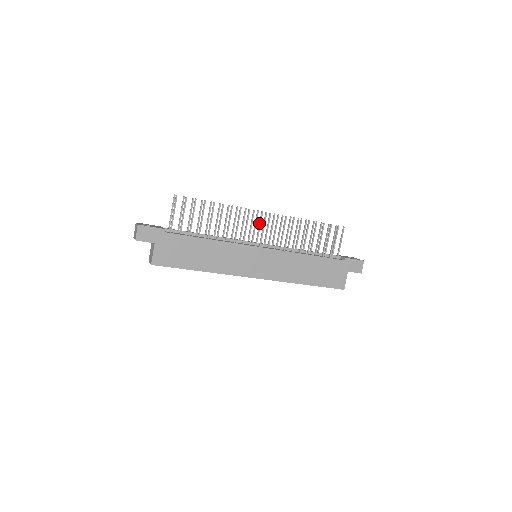
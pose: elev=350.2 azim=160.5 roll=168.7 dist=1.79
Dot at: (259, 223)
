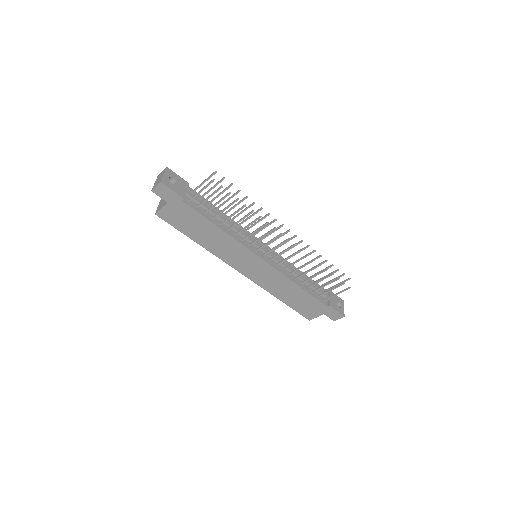
Dot at: occluded
